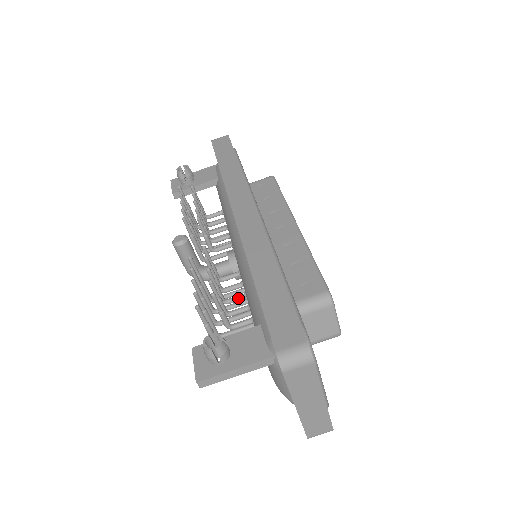
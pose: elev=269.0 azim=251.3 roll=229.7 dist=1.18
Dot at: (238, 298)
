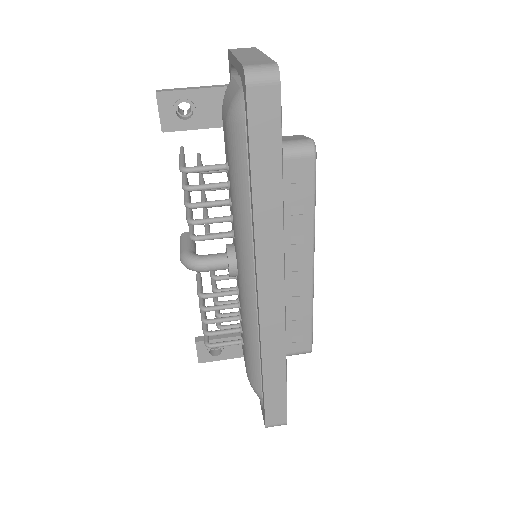
Dot at: occluded
